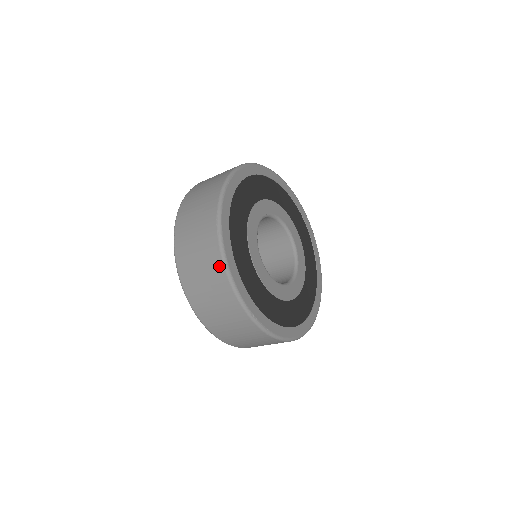
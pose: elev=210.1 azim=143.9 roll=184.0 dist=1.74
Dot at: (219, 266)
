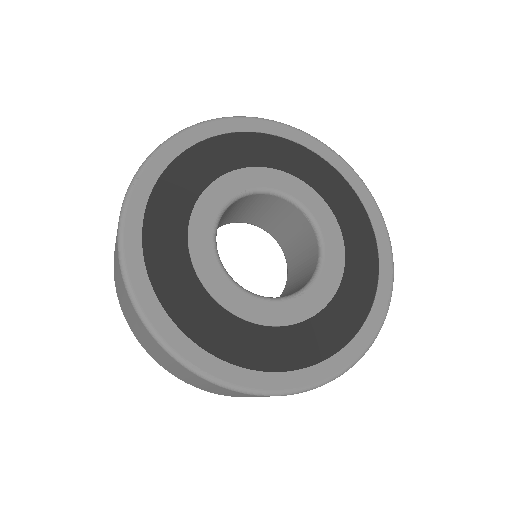
Dot at: (127, 296)
